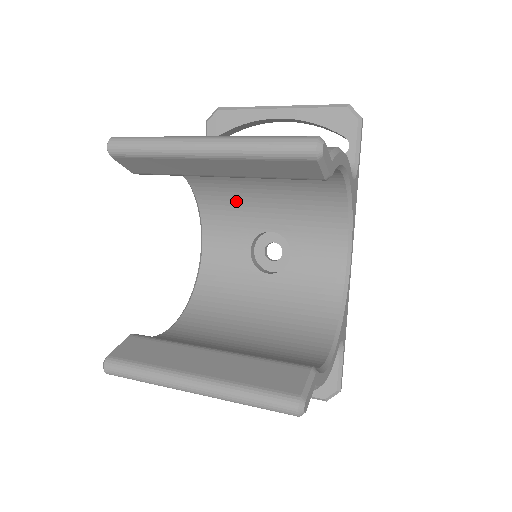
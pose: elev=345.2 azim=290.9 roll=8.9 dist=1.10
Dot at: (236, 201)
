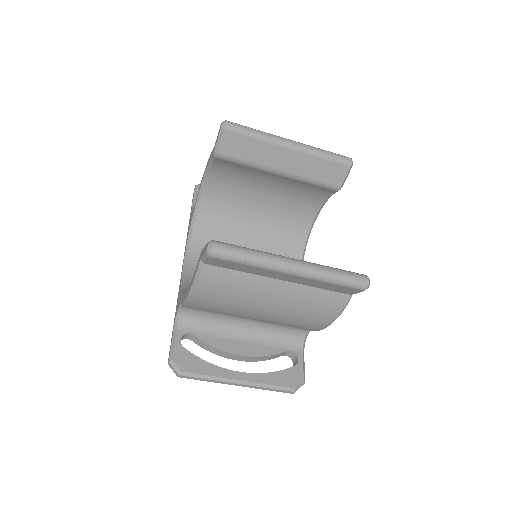
Dot at: (227, 229)
